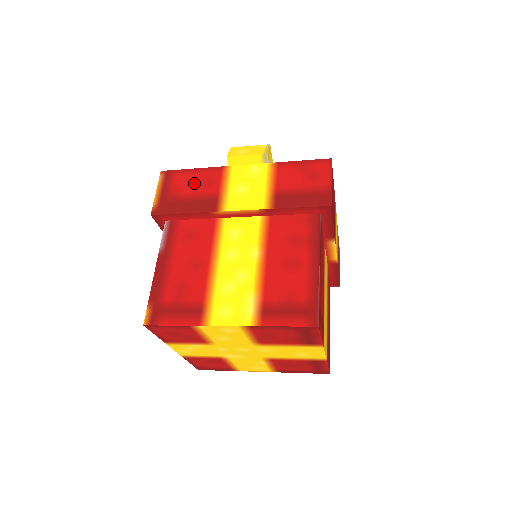
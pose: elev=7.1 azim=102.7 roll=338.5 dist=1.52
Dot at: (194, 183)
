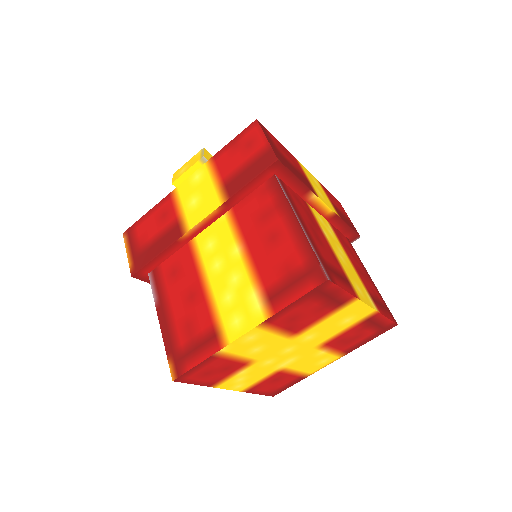
Dot at: (153, 224)
